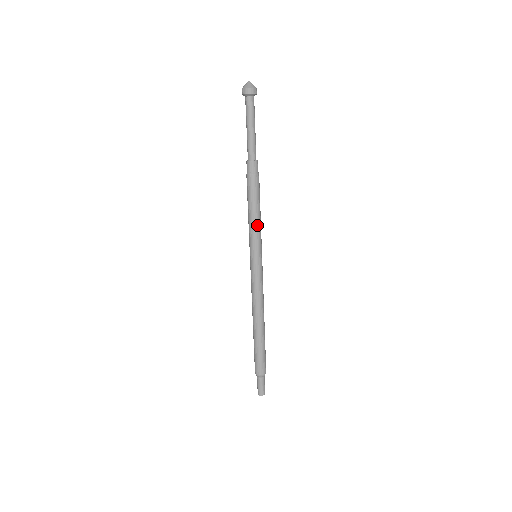
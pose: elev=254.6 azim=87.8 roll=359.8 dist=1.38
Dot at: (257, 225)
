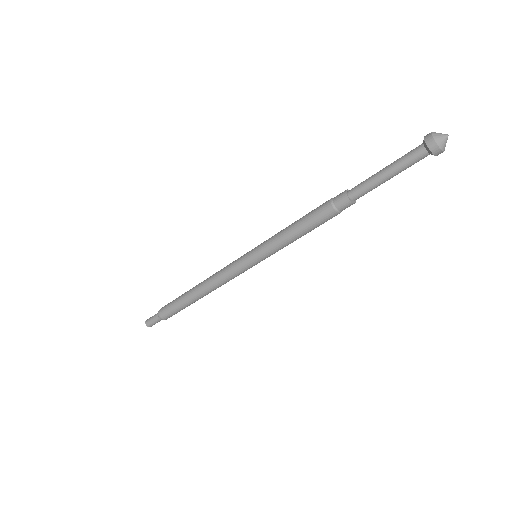
Dot at: (287, 244)
